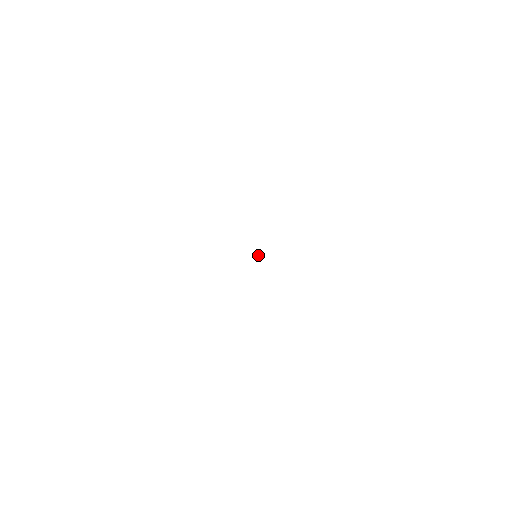
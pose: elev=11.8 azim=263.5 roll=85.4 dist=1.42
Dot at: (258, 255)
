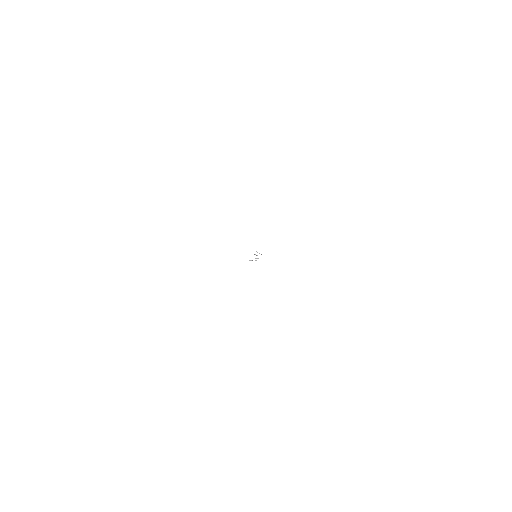
Dot at: occluded
